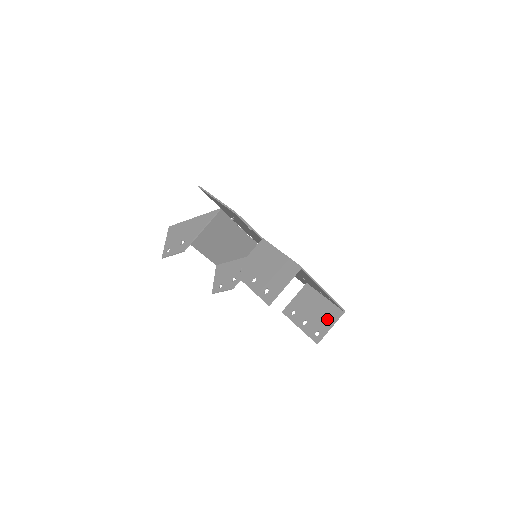
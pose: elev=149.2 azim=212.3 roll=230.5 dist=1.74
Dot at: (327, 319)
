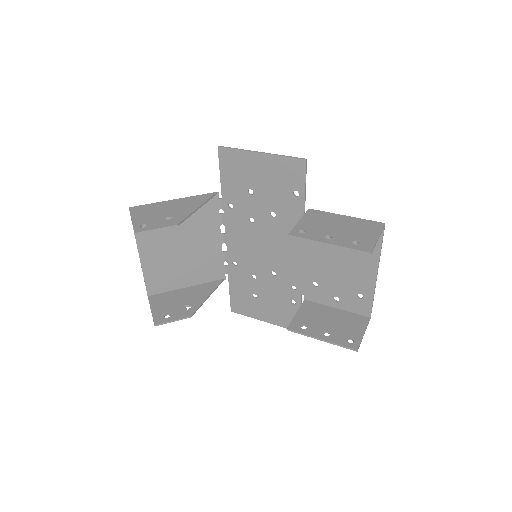
Dot at: (355, 326)
